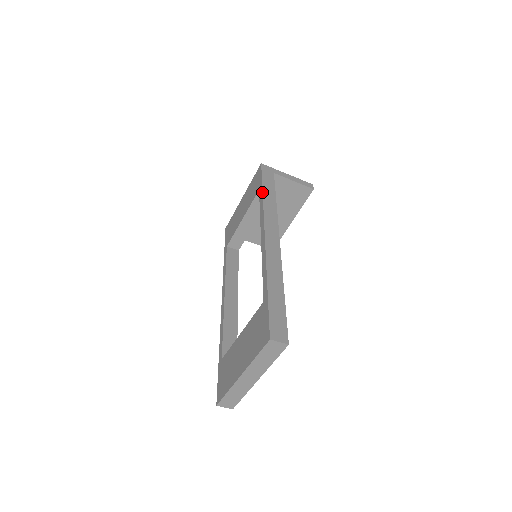
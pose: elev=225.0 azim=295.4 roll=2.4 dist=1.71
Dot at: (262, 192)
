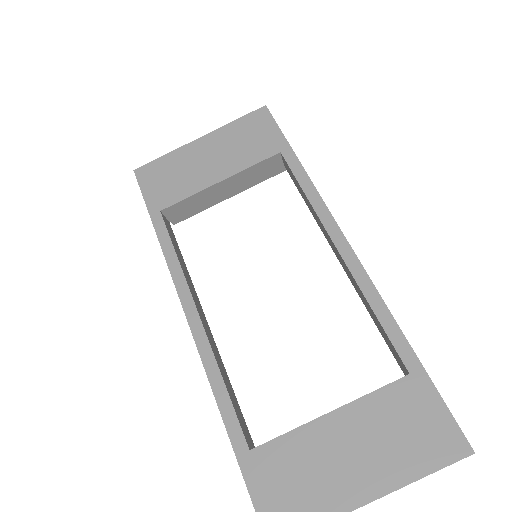
Dot at: (300, 162)
